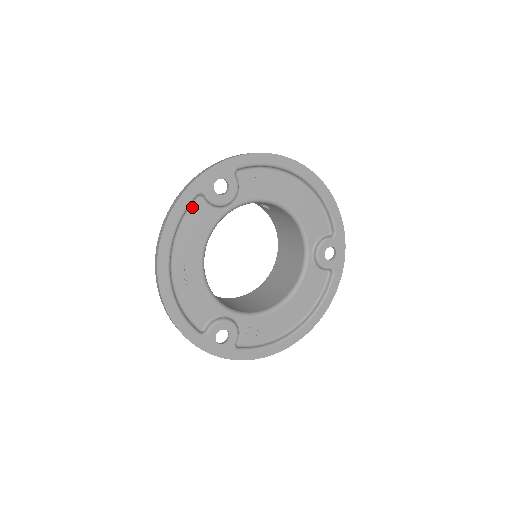
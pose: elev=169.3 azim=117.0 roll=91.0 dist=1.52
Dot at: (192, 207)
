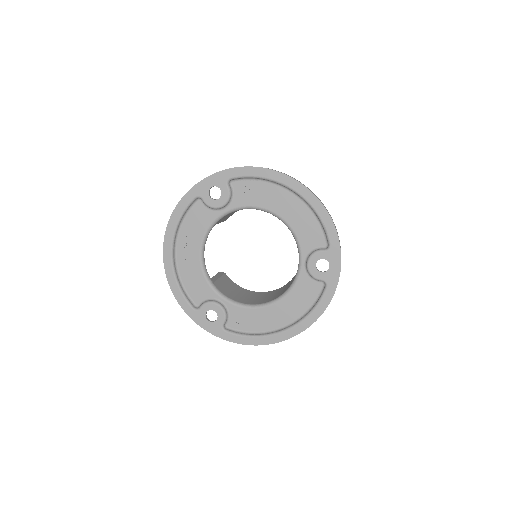
Dot at: (194, 207)
